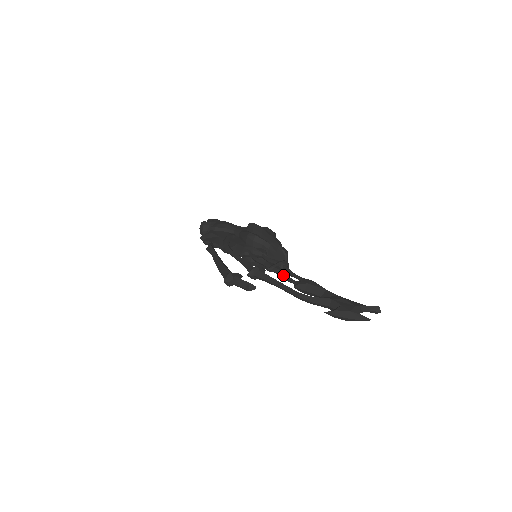
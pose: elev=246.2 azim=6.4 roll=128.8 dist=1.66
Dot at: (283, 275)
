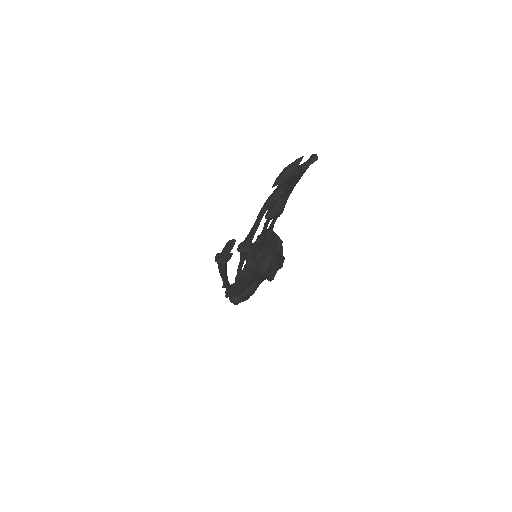
Dot at: occluded
